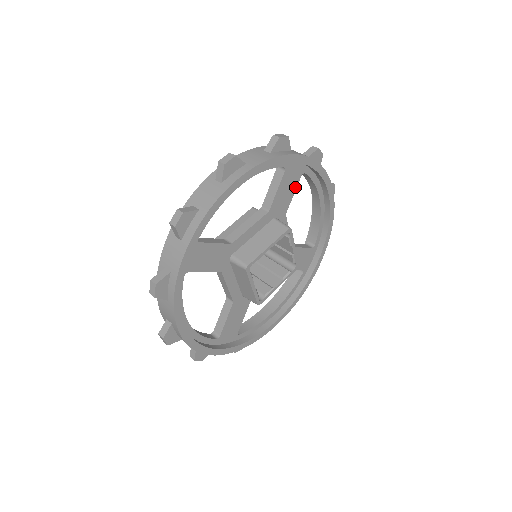
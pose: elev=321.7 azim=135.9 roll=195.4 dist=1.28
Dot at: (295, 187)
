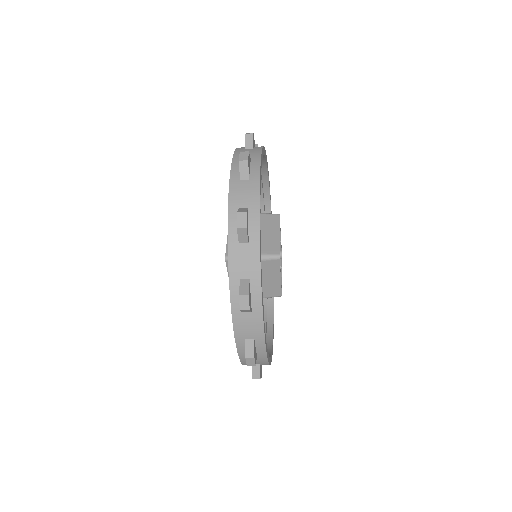
Dot at: occluded
